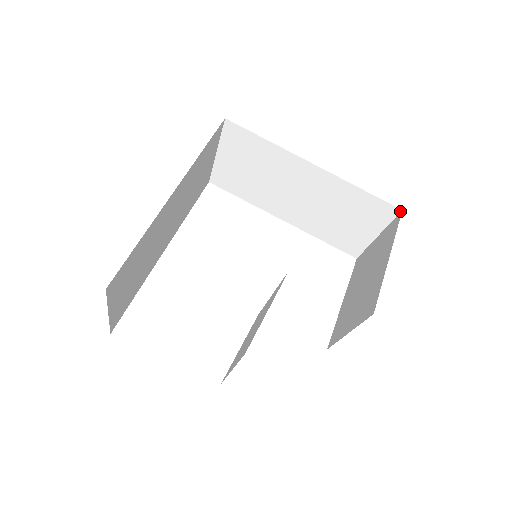
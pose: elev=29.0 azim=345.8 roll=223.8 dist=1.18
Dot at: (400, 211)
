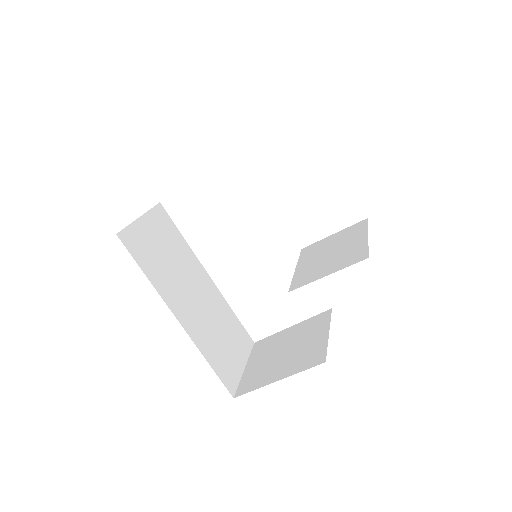
Dot at: occluded
